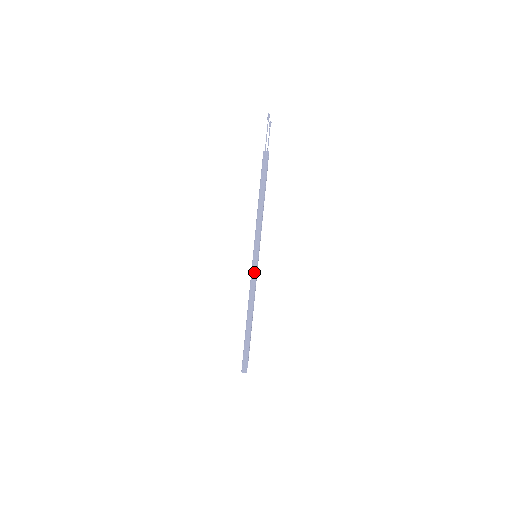
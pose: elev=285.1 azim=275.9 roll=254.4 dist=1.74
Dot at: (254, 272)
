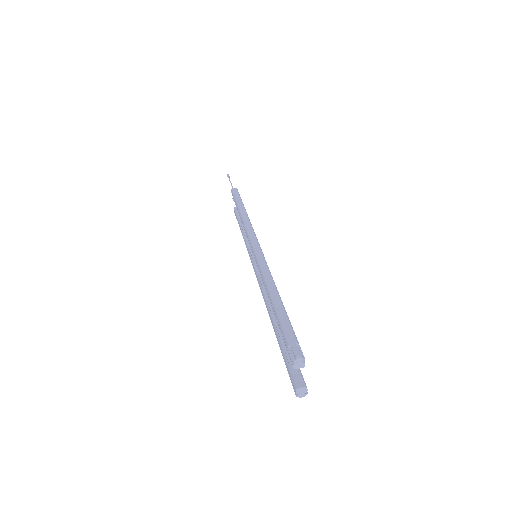
Dot at: (258, 251)
